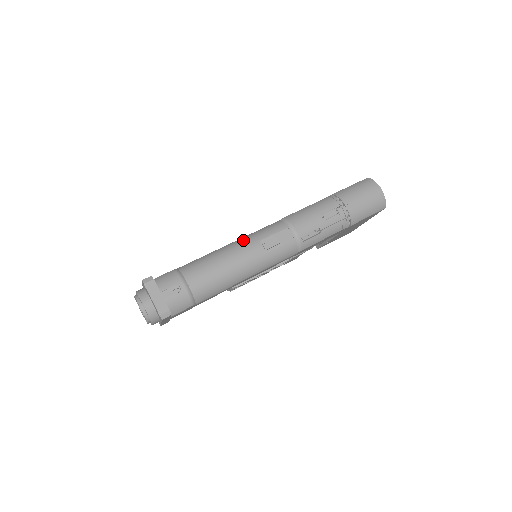
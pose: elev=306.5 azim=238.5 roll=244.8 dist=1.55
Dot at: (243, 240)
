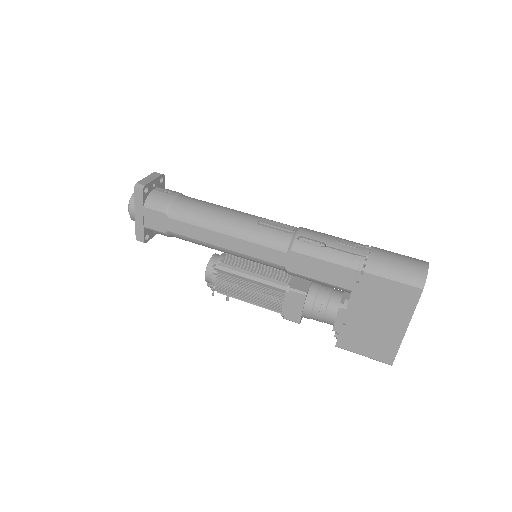
Dot at: occluded
